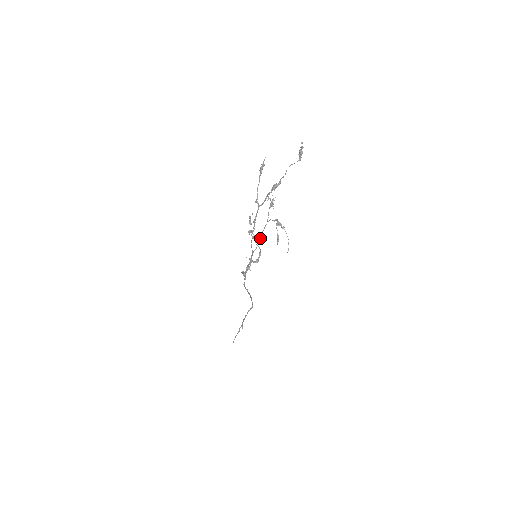
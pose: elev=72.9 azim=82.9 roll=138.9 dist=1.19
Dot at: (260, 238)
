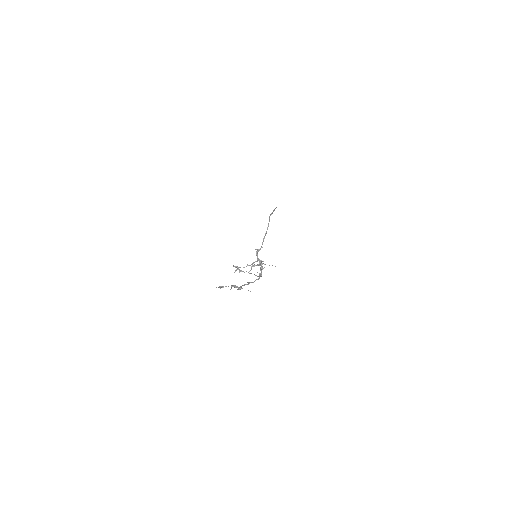
Dot at: occluded
